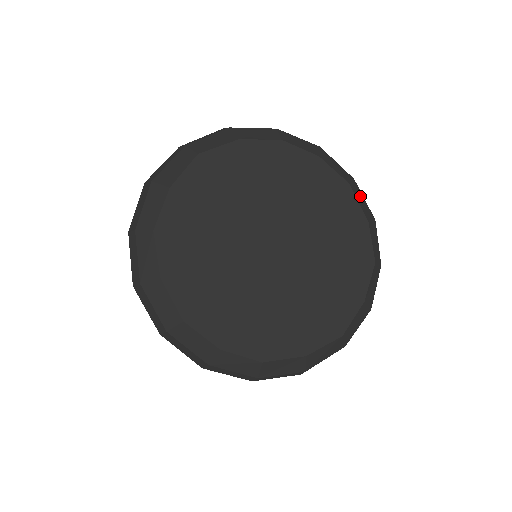
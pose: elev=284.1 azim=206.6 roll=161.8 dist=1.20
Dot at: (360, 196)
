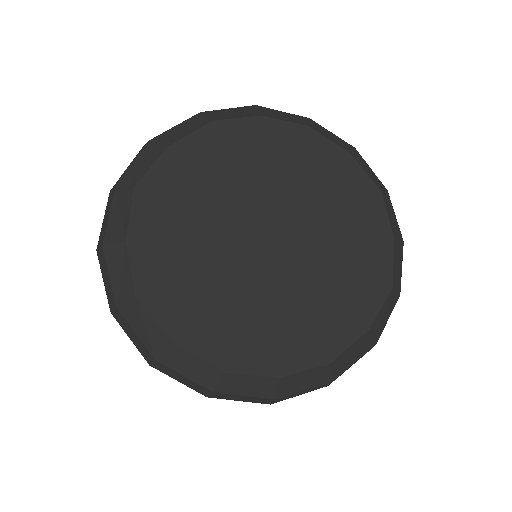
Dot at: (326, 132)
